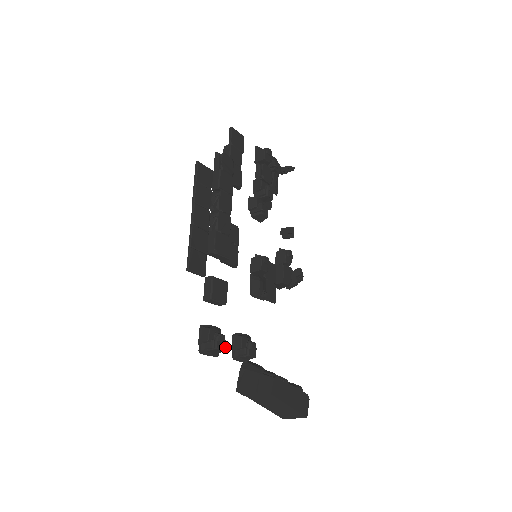
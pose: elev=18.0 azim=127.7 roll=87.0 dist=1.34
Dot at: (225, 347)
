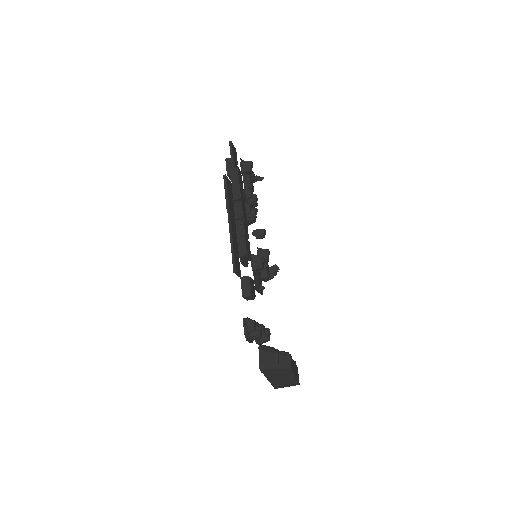
Dot at: (261, 334)
